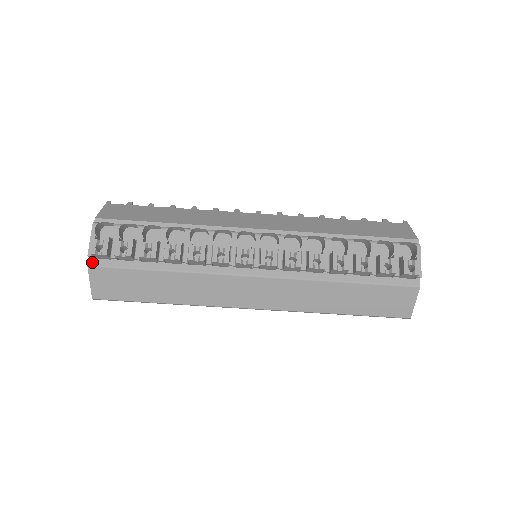
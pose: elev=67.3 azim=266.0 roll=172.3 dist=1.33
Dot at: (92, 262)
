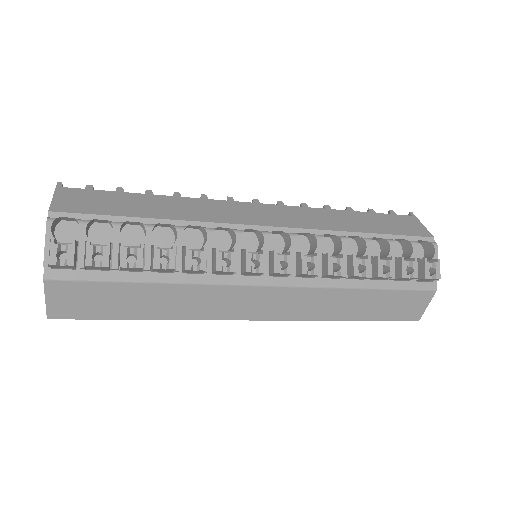
Dot at: (50, 274)
